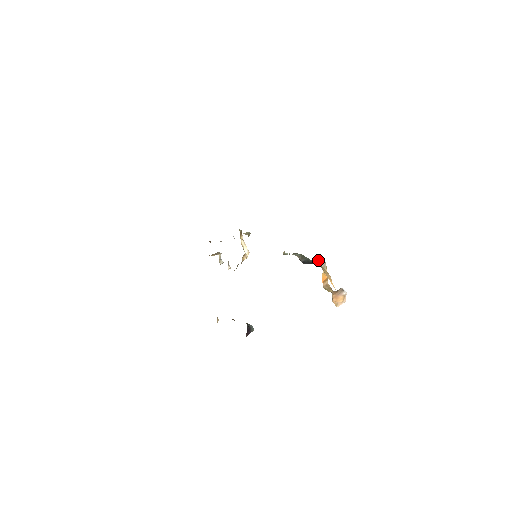
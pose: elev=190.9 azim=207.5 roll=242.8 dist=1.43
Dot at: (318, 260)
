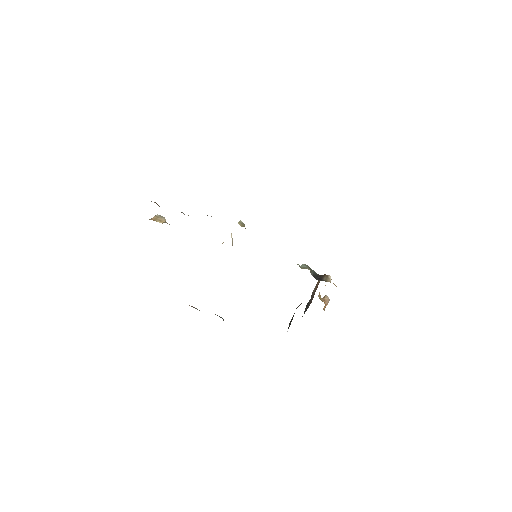
Dot at: (325, 275)
